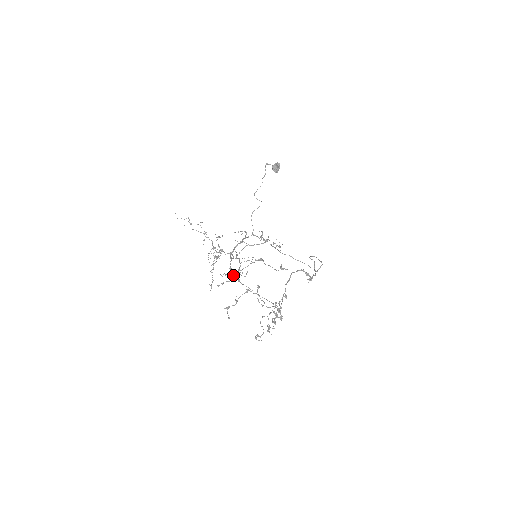
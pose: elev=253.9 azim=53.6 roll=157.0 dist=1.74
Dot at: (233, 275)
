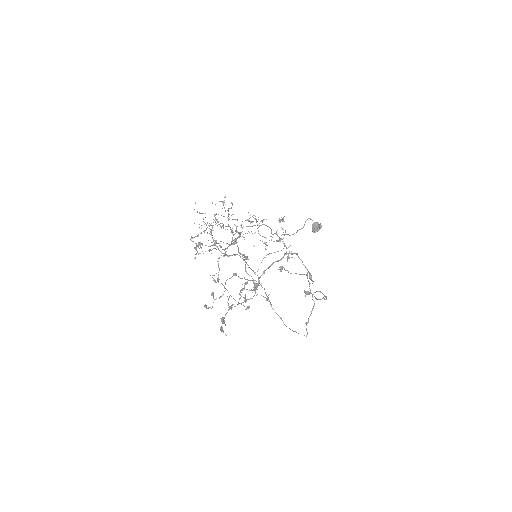
Dot at: occluded
